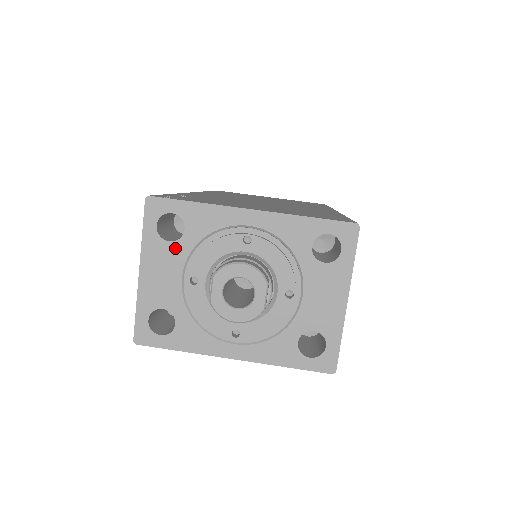
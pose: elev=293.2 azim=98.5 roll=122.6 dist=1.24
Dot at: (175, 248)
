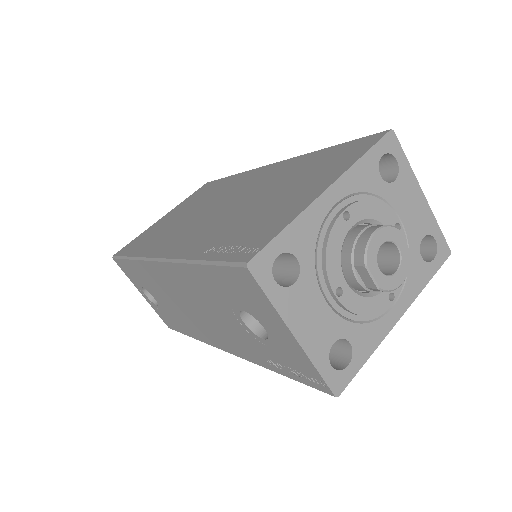
Dot at: (303, 283)
